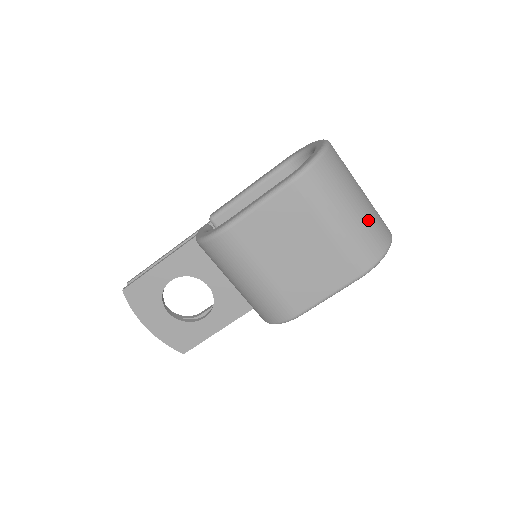
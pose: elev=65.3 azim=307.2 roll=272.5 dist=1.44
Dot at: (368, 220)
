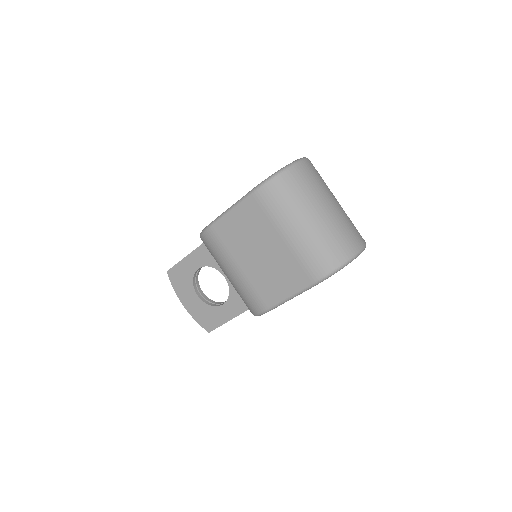
Dot at: (327, 232)
